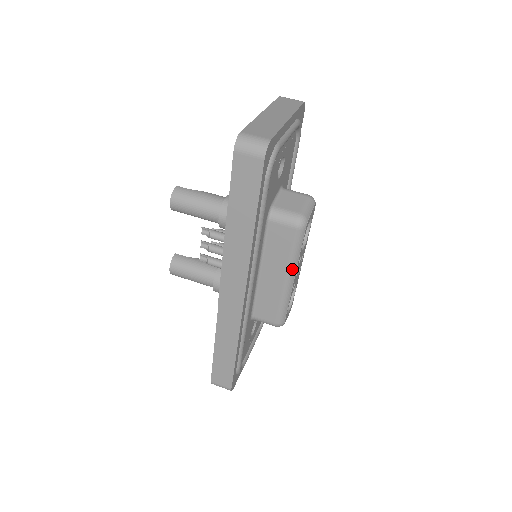
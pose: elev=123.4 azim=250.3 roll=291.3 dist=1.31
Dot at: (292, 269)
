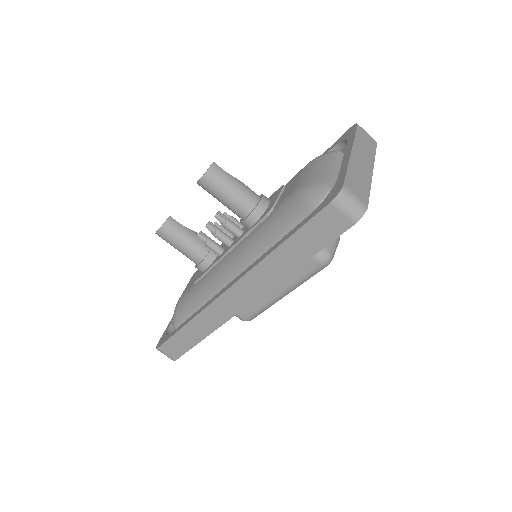
Dot at: (292, 289)
